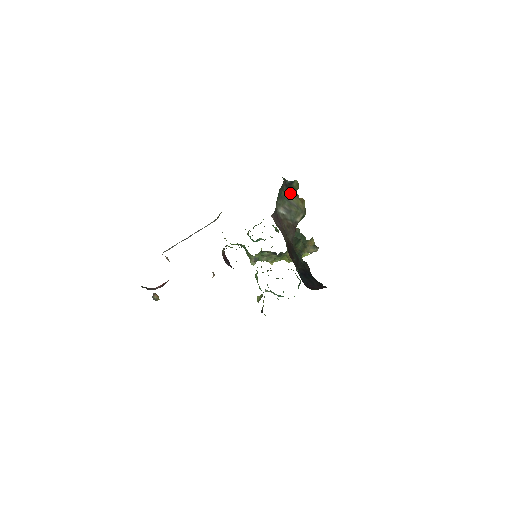
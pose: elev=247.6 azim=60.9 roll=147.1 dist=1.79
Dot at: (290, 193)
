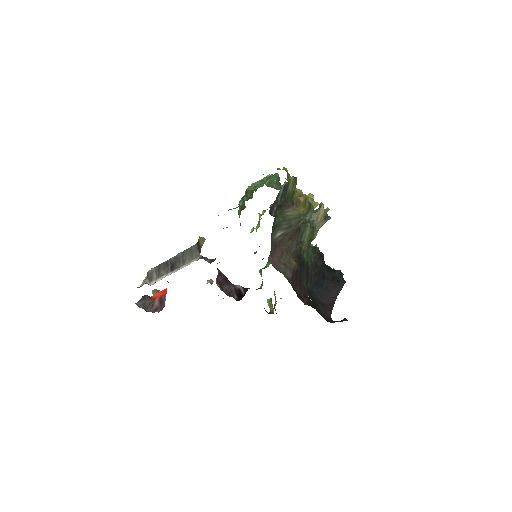
Dot at: (286, 210)
